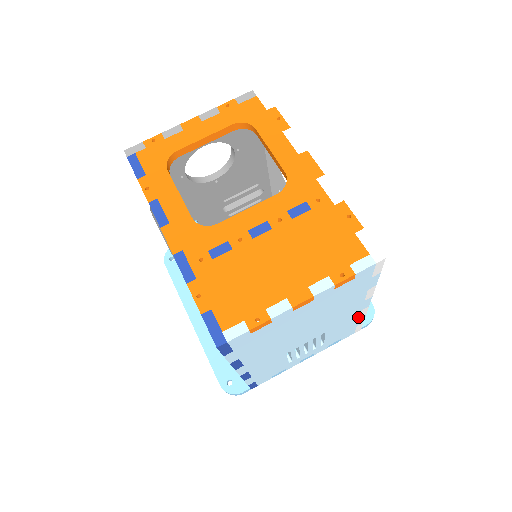
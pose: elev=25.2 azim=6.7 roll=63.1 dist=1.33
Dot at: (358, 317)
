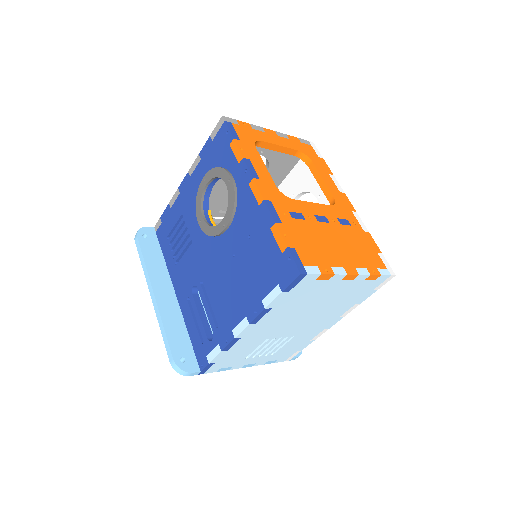
Dot at: (312, 338)
